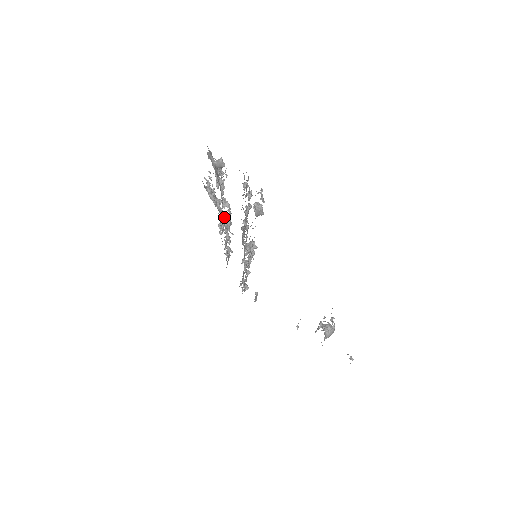
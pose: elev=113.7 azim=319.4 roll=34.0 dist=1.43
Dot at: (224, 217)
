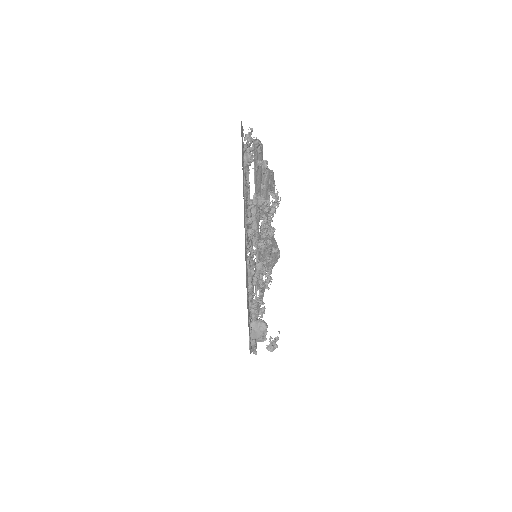
Dot at: (262, 240)
